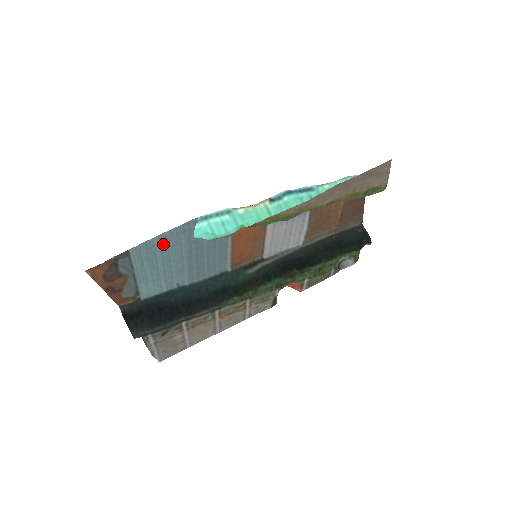
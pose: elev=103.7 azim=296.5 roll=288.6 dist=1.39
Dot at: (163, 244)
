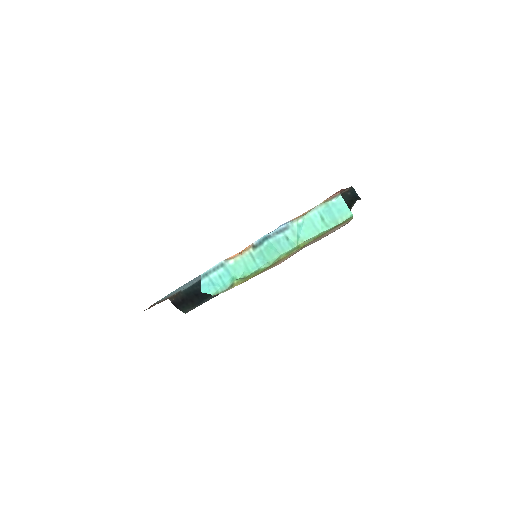
Dot at: (182, 286)
